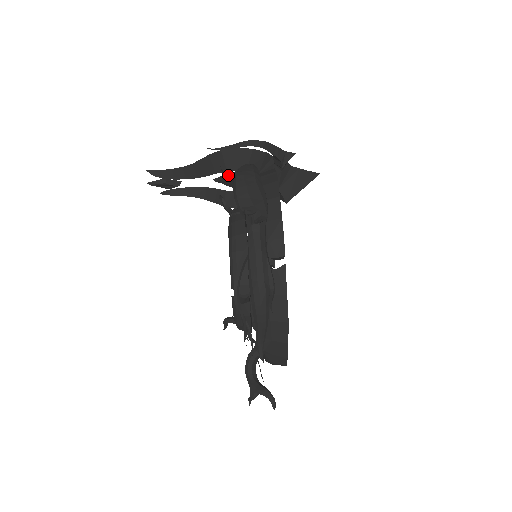
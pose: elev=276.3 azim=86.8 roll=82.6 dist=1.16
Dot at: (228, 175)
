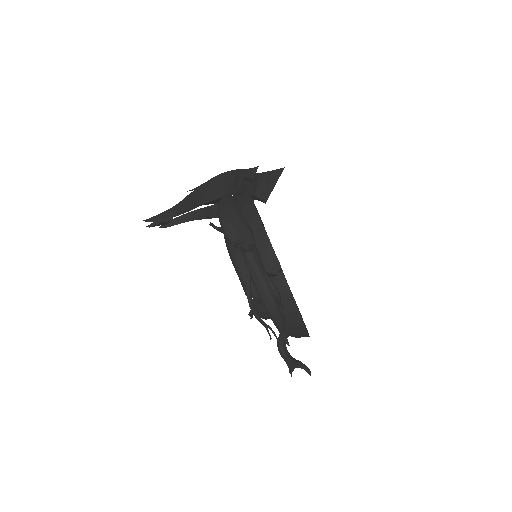
Dot at: occluded
